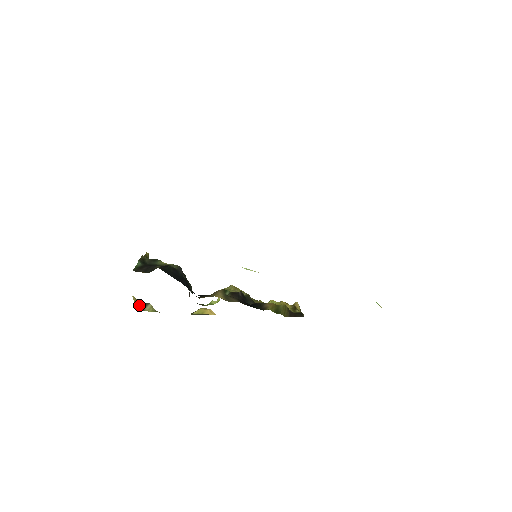
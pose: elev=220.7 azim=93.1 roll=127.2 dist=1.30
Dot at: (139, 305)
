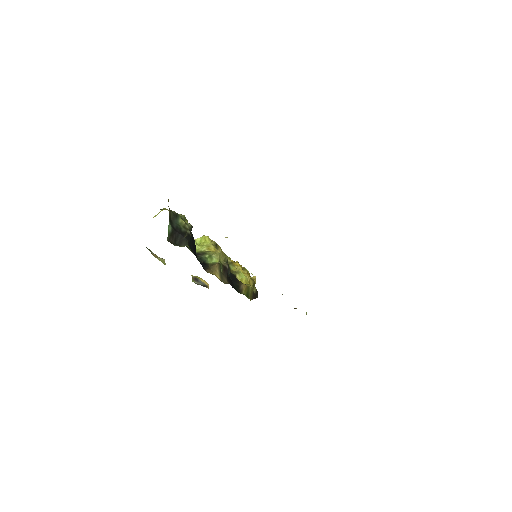
Dot at: occluded
